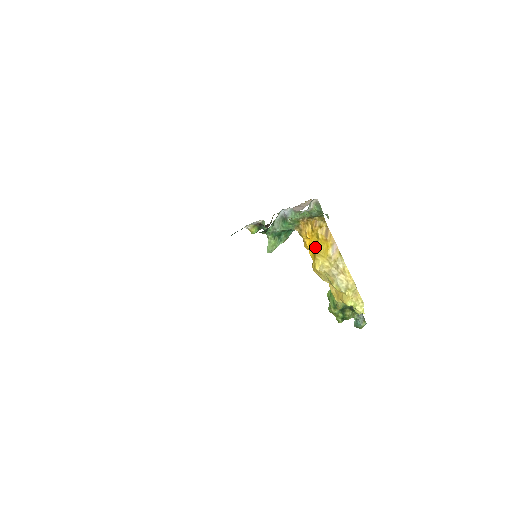
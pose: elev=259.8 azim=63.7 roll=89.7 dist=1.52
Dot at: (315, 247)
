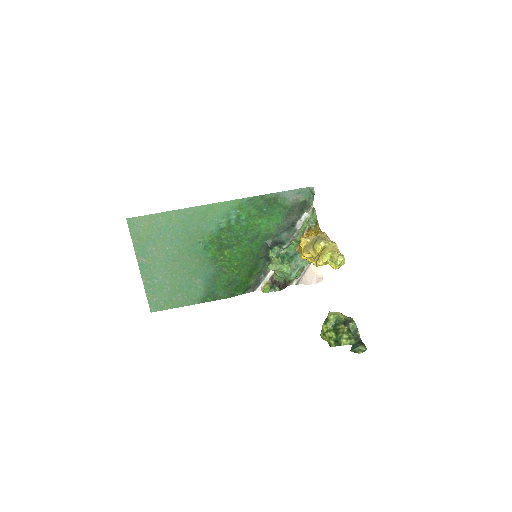
Dot at: occluded
